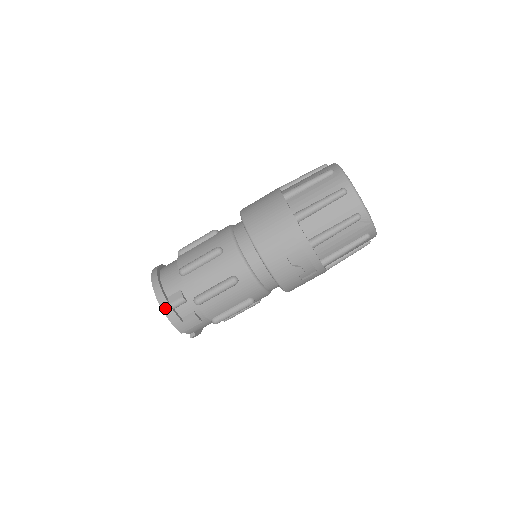
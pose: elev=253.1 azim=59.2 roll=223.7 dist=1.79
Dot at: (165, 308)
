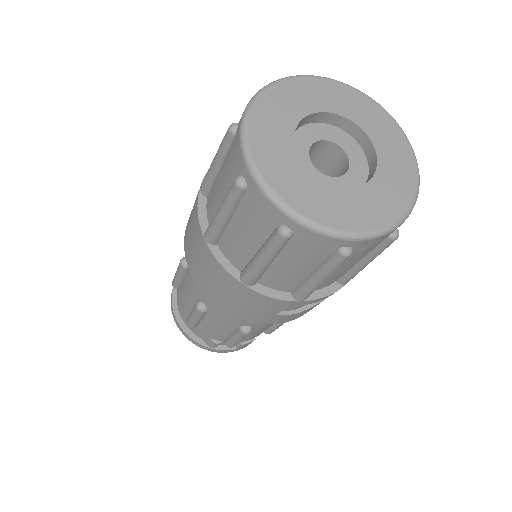
Dot at: (209, 350)
